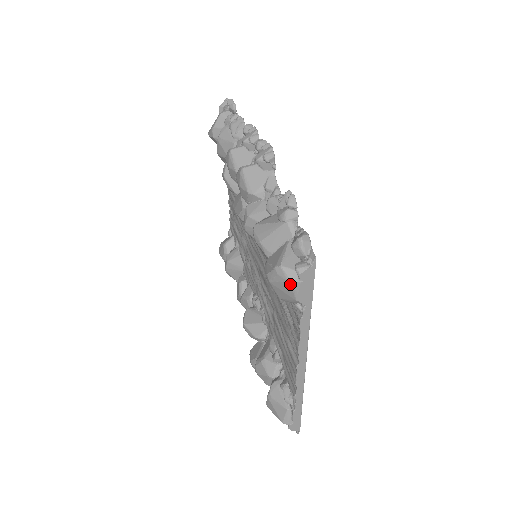
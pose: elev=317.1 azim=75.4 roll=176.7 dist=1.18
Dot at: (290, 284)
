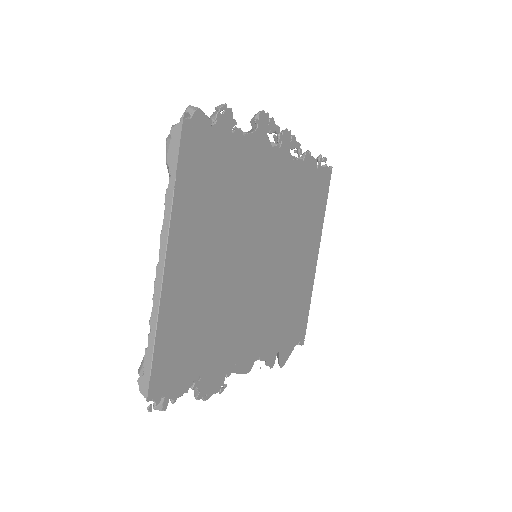
Dot at: (166, 142)
